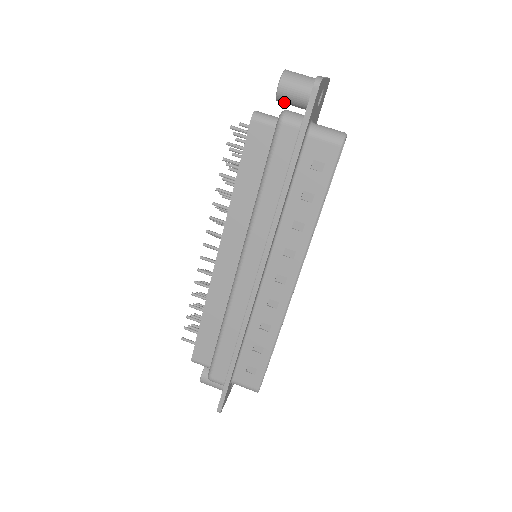
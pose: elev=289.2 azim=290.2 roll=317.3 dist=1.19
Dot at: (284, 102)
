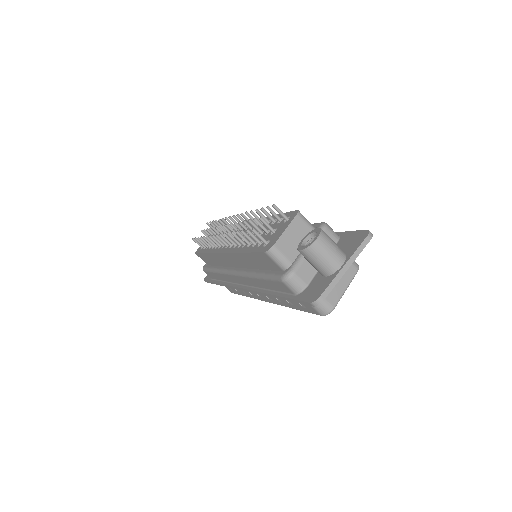
Dot at: occluded
